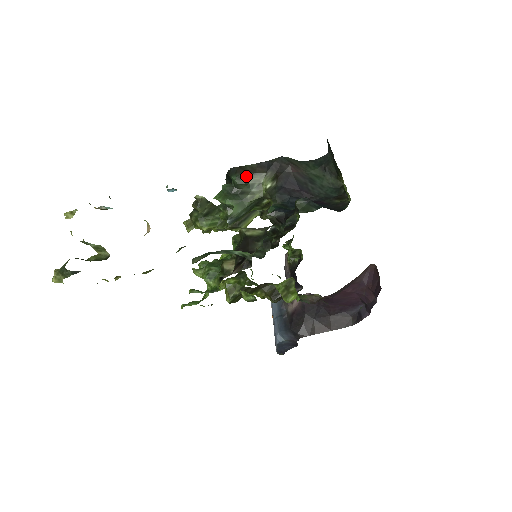
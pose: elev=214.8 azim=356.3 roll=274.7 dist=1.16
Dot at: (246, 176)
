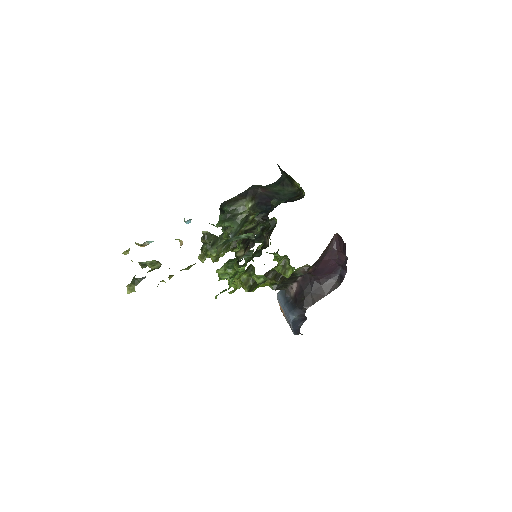
Dot at: (233, 204)
